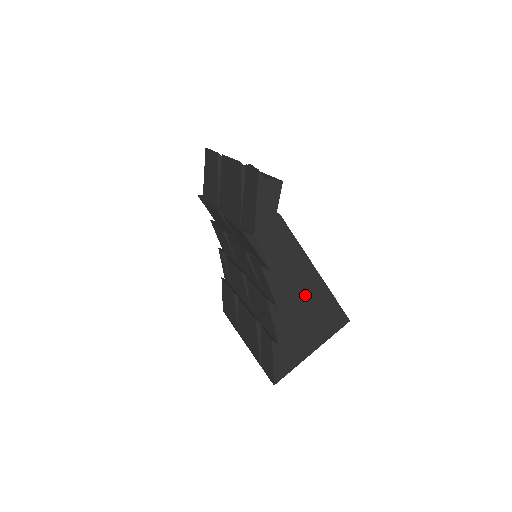
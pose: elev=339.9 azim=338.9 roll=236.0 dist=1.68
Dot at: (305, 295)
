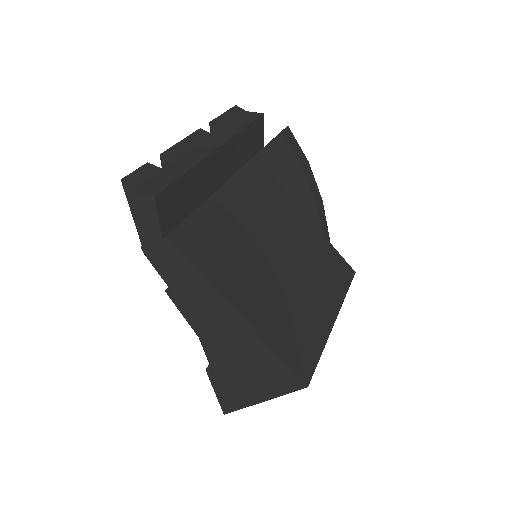
Dot at: (231, 336)
